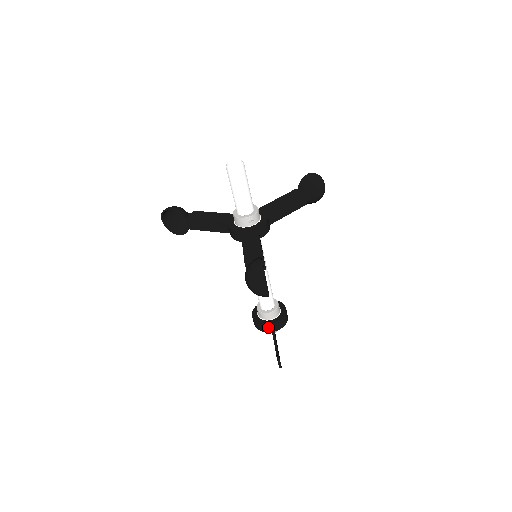
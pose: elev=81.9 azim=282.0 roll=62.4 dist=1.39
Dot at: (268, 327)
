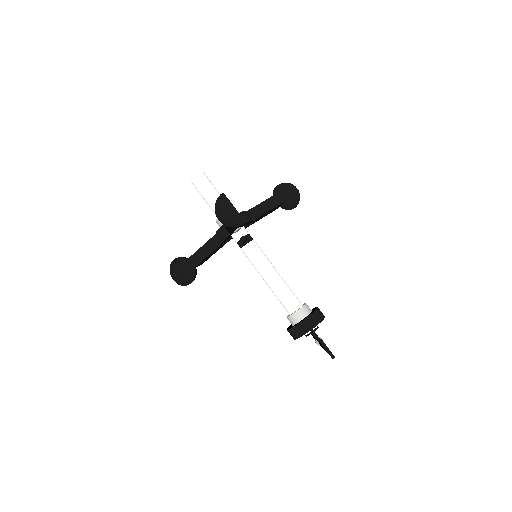
Dot at: (303, 325)
